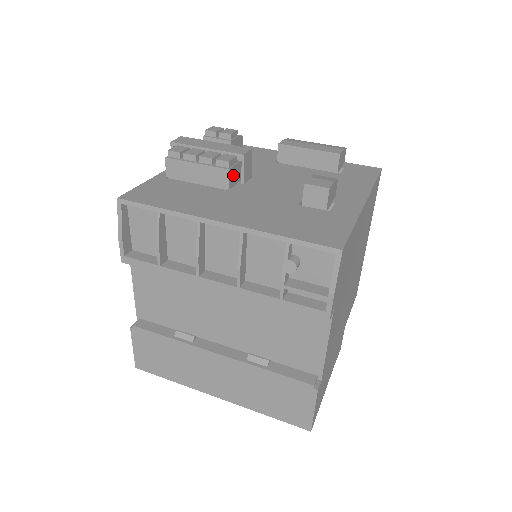
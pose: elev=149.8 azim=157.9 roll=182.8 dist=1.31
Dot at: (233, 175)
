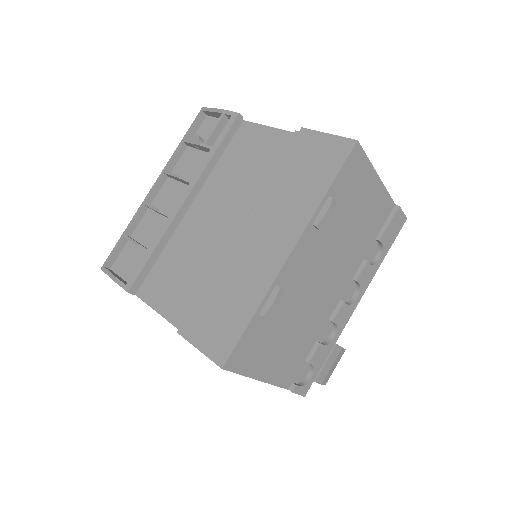
Dot at: occluded
